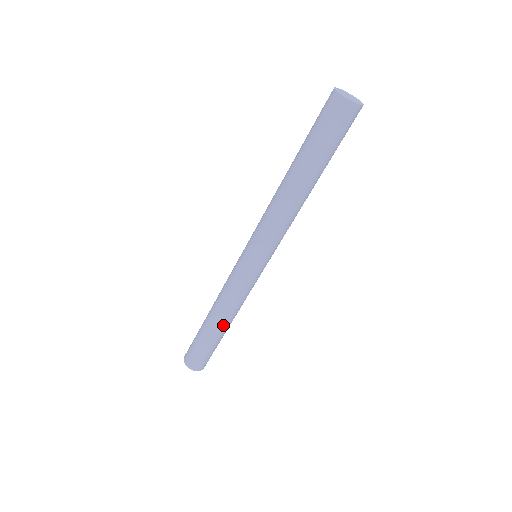
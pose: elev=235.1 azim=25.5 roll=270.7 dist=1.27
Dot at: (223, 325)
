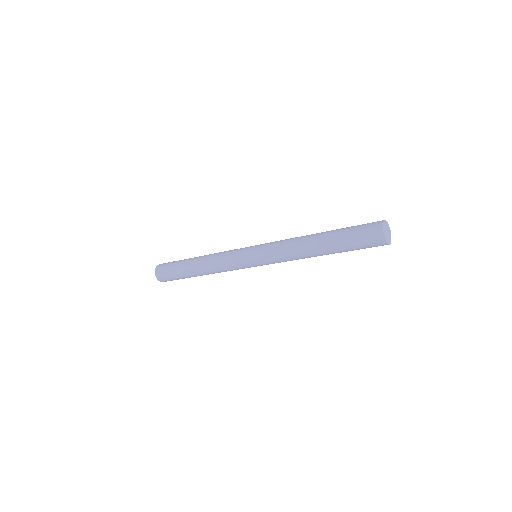
Dot at: occluded
